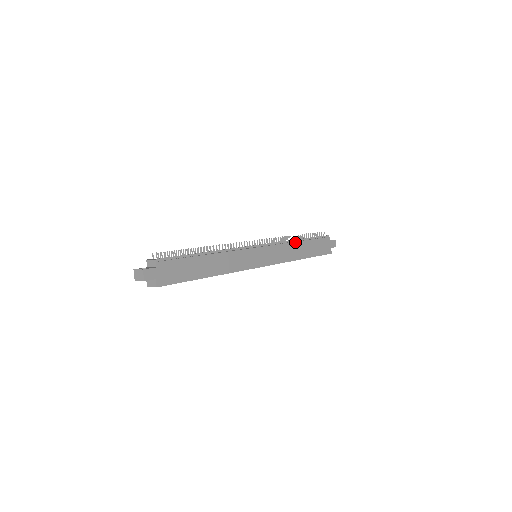
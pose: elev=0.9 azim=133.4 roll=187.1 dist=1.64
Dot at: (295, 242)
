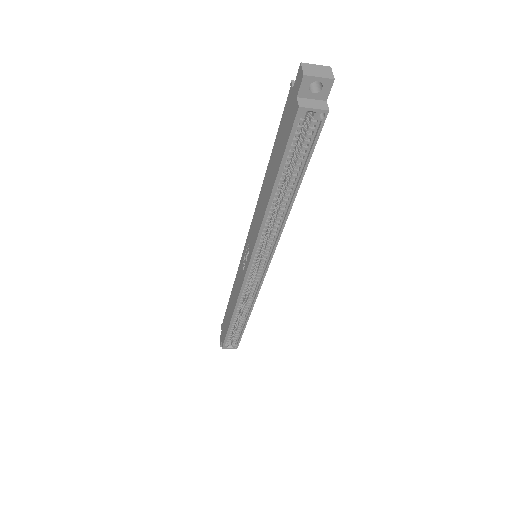
Dot at: occluded
